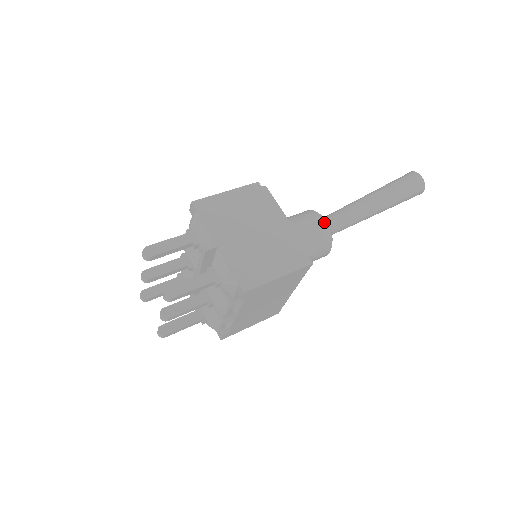
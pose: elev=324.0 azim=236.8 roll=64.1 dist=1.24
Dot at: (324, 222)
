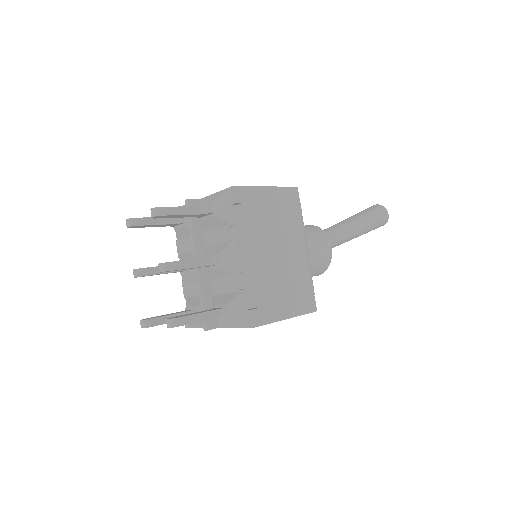
Dot at: (308, 225)
